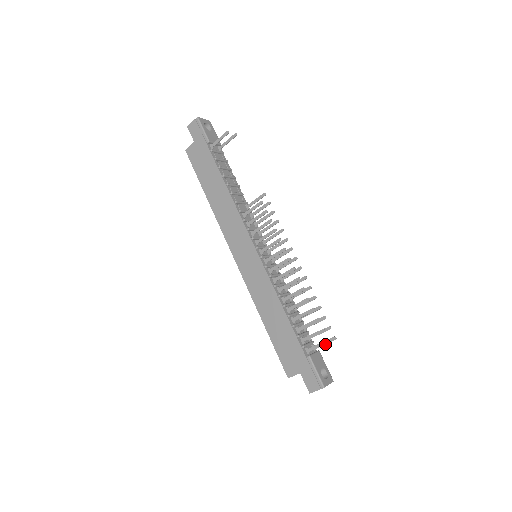
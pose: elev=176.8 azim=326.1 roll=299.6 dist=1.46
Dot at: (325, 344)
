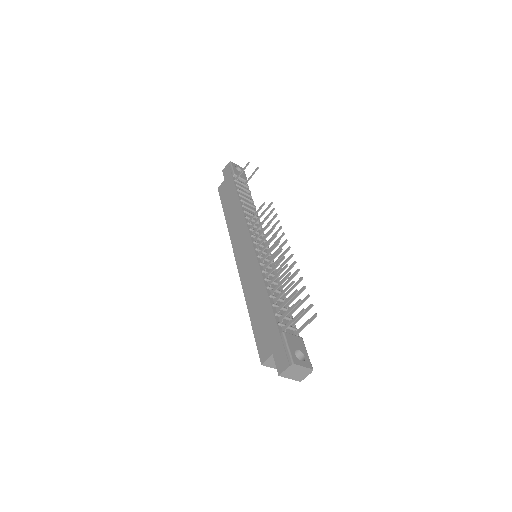
Dot at: (300, 315)
